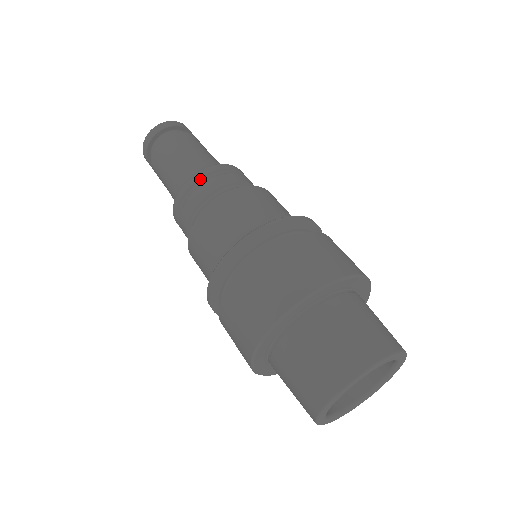
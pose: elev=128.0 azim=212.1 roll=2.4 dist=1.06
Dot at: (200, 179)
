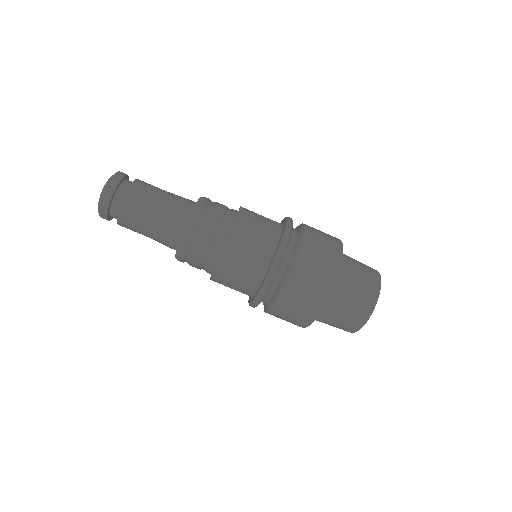
Dot at: (194, 234)
